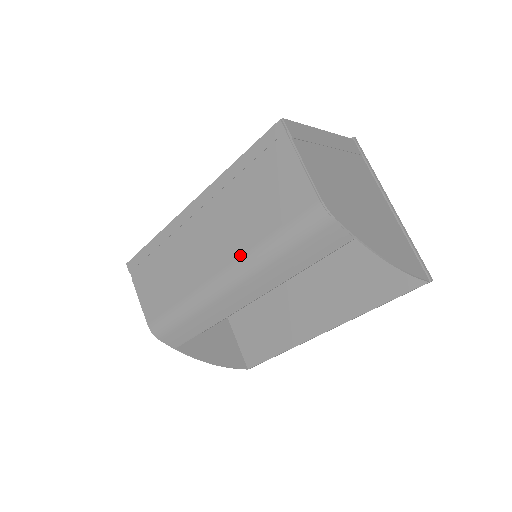
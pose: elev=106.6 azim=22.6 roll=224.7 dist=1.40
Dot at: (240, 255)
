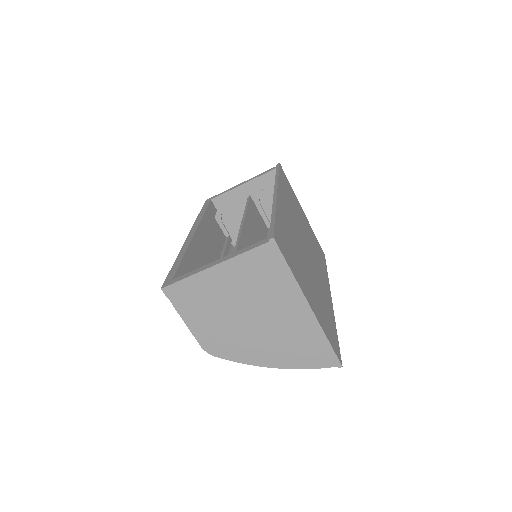
Dot at: occluded
